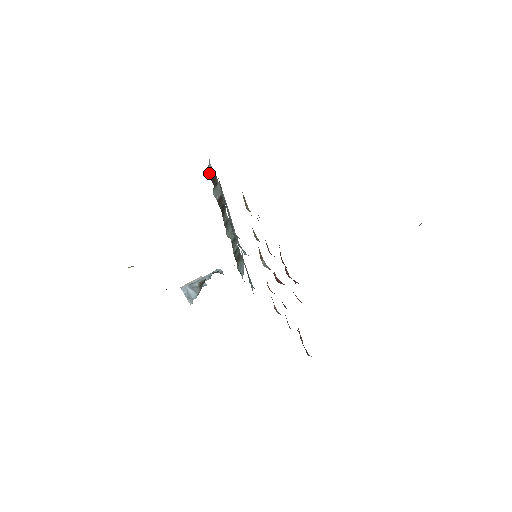
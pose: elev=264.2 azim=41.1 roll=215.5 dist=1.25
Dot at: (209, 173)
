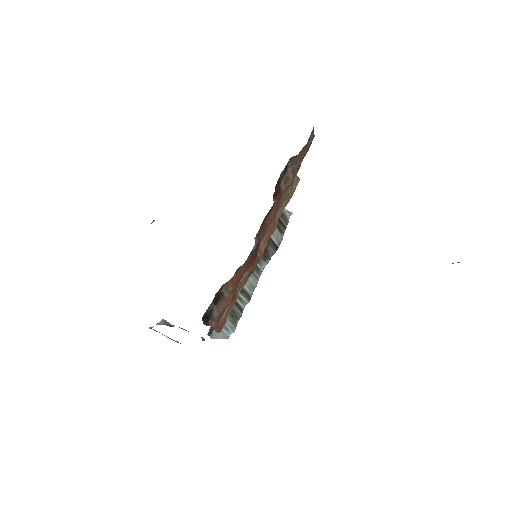
Dot at: (283, 213)
